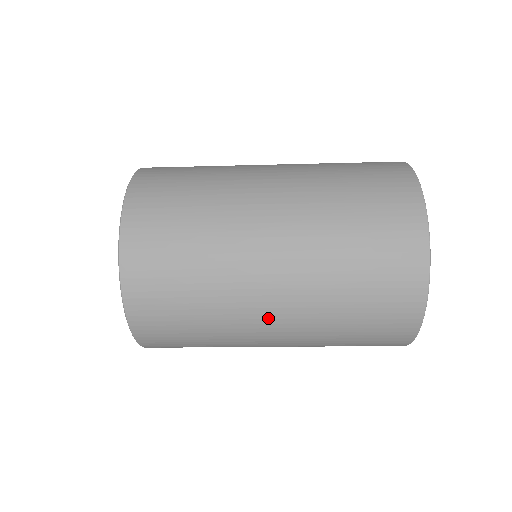
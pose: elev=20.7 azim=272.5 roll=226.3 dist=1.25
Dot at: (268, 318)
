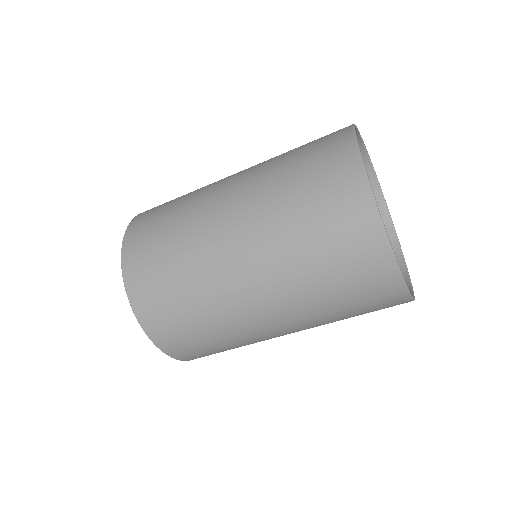
Dot at: (238, 269)
